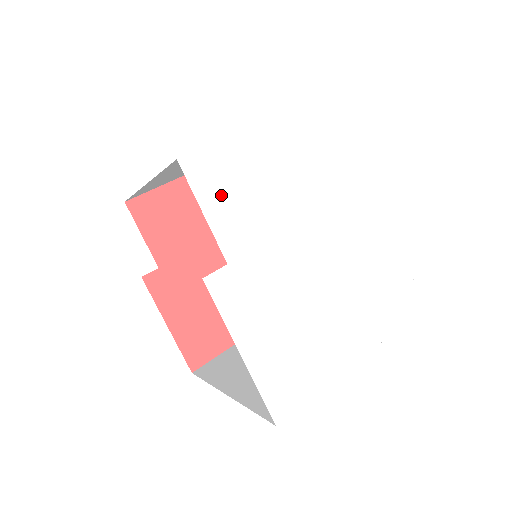
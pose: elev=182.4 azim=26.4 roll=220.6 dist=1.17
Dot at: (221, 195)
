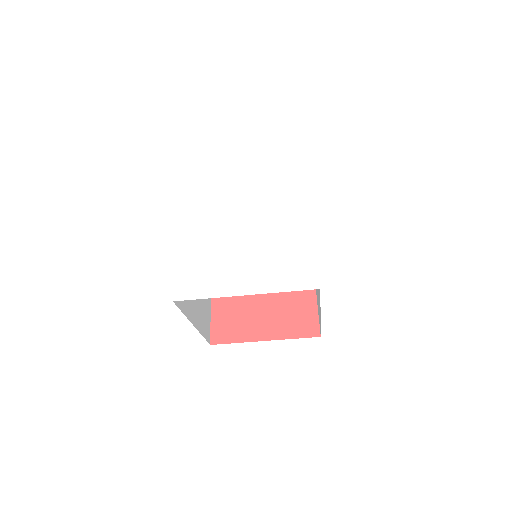
Dot at: (208, 181)
